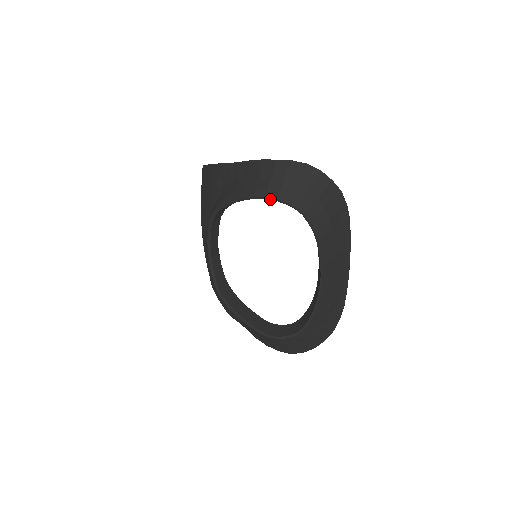
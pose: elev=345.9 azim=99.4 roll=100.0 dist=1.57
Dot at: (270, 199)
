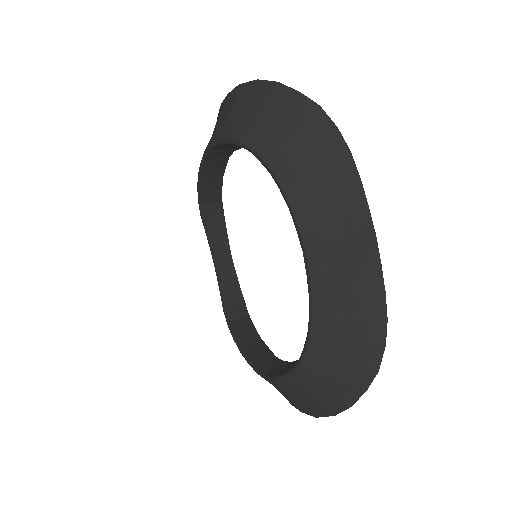
Dot at: (214, 145)
